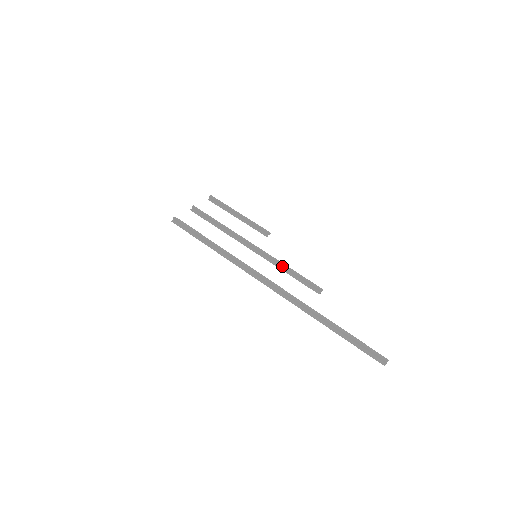
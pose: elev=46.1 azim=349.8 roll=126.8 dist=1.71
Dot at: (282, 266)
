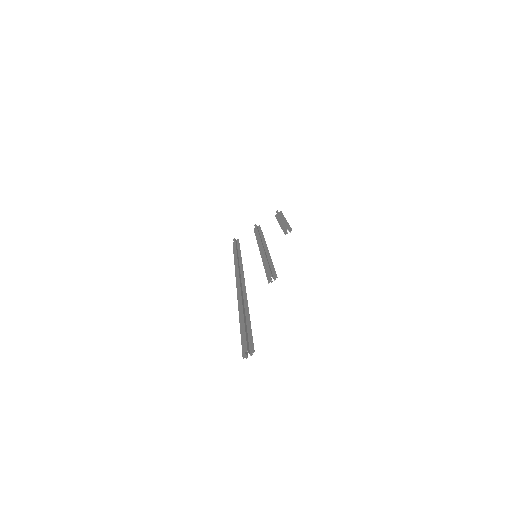
Dot at: occluded
